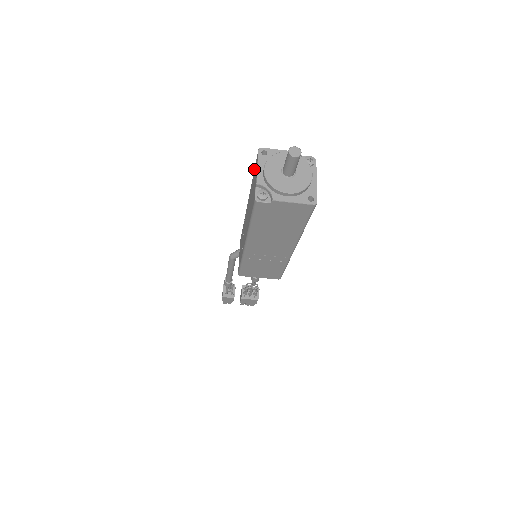
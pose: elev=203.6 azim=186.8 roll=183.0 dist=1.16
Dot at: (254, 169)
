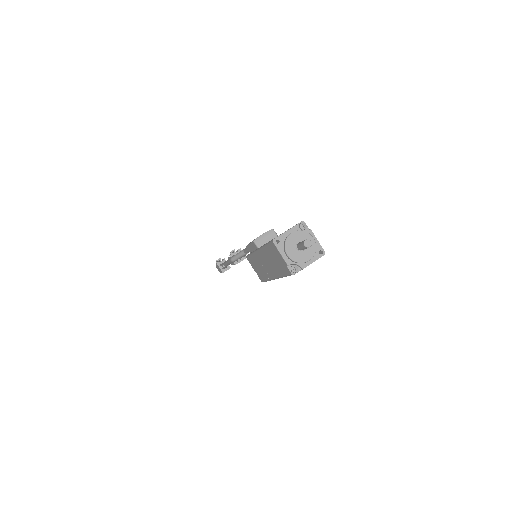
Dot at: (268, 246)
